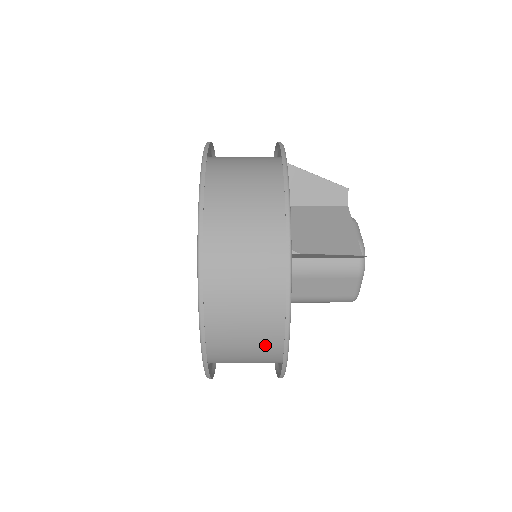
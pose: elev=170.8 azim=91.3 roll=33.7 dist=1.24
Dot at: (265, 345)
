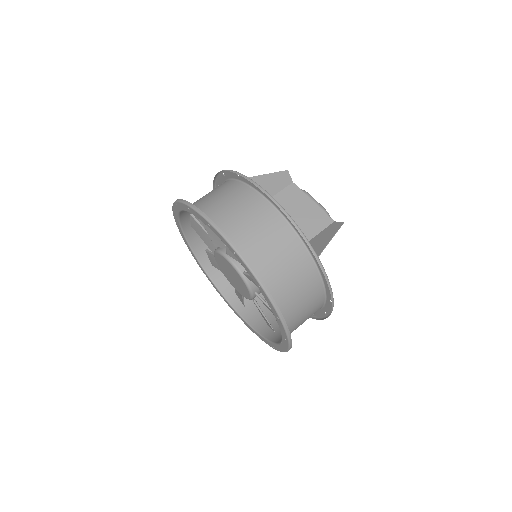
Dot at: occluded
